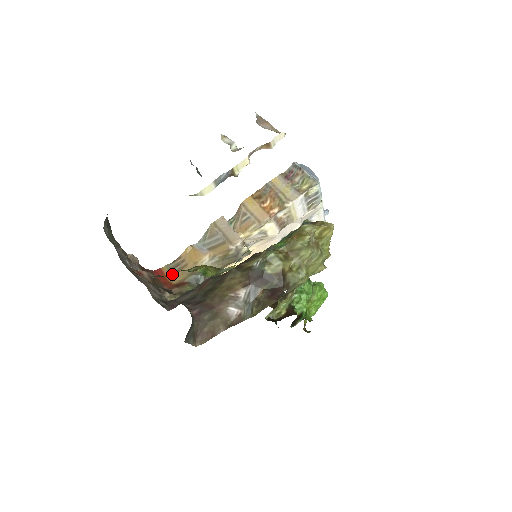
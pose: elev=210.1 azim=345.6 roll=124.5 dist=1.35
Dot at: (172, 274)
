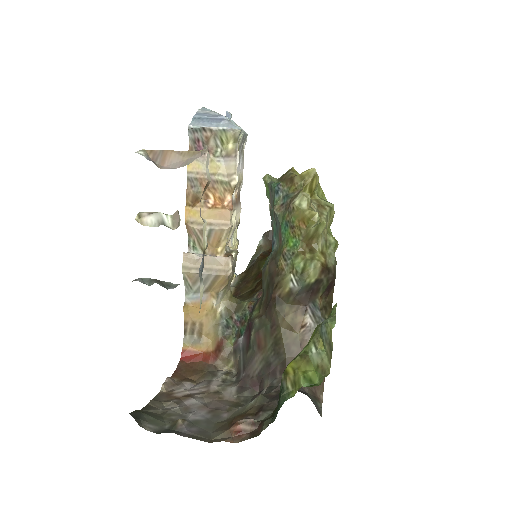
Dot at: (199, 344)
